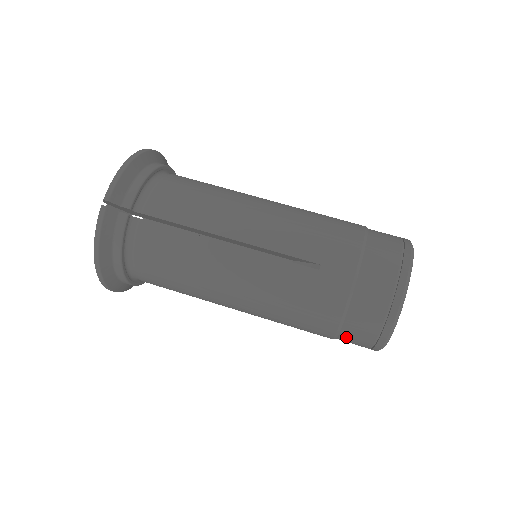
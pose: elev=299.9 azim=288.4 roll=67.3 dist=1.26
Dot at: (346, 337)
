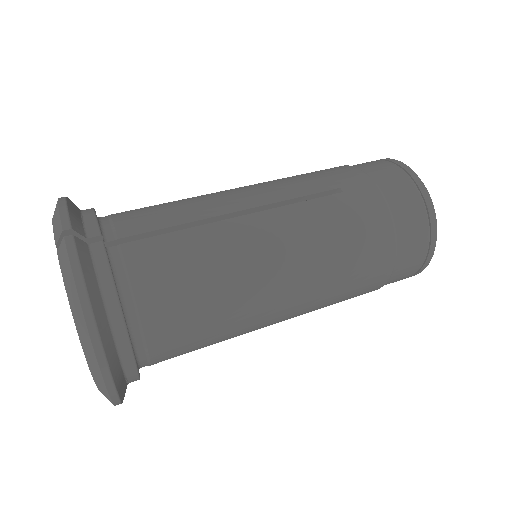
Dot at: (403, 255)
